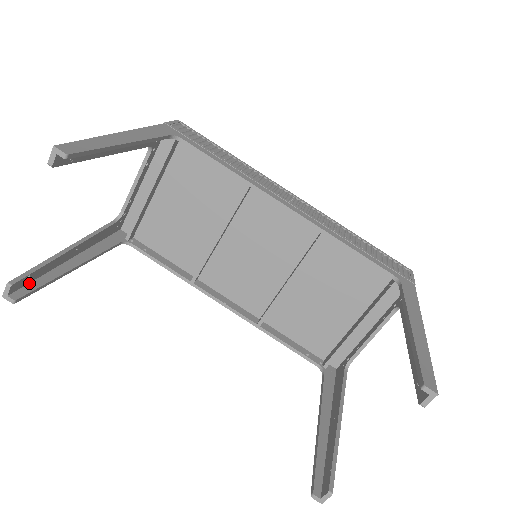
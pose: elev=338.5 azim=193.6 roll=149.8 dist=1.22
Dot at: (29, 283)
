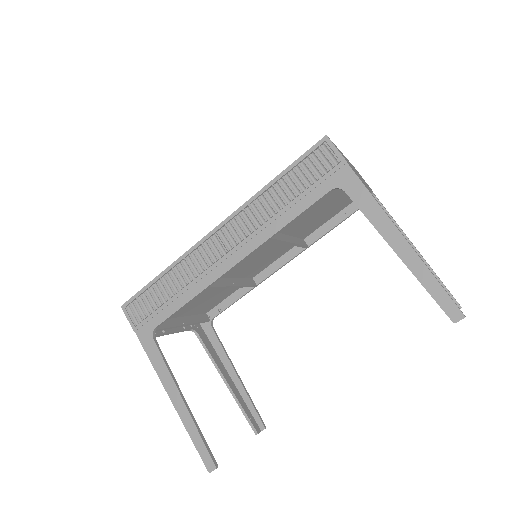
Dot at: (252, 415)
